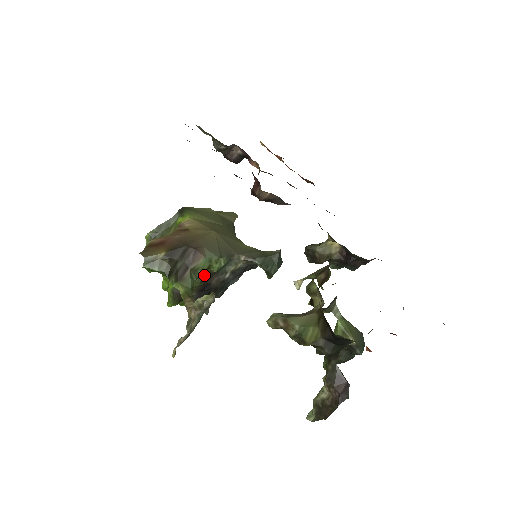
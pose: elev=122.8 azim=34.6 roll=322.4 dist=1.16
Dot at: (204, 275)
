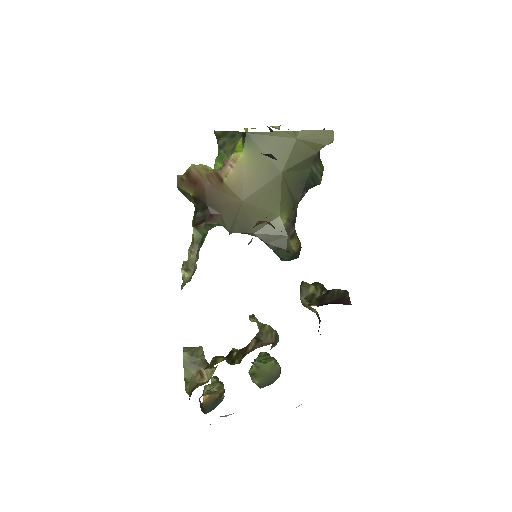
Dot at: occluded
